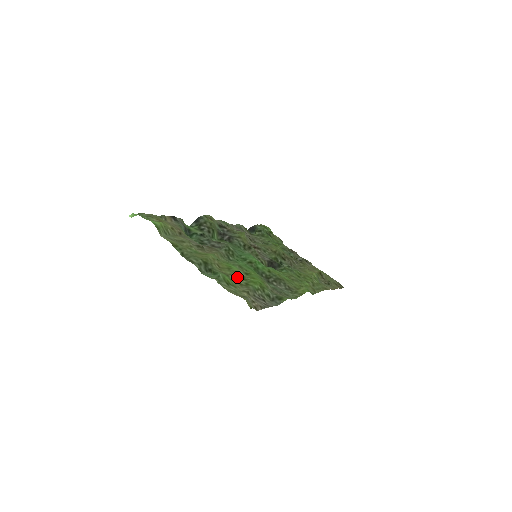
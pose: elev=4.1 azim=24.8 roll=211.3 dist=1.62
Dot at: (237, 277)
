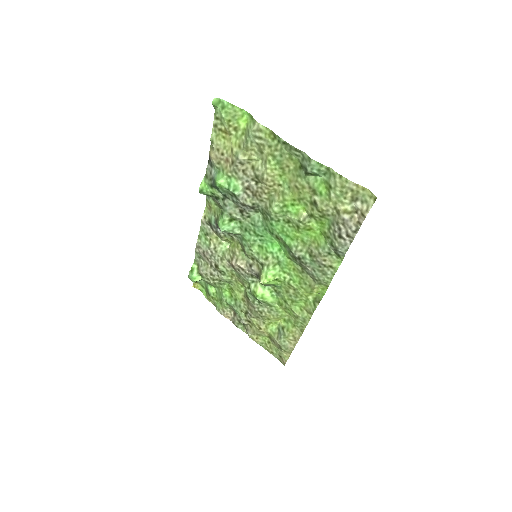
Dot at: (312, 207)
